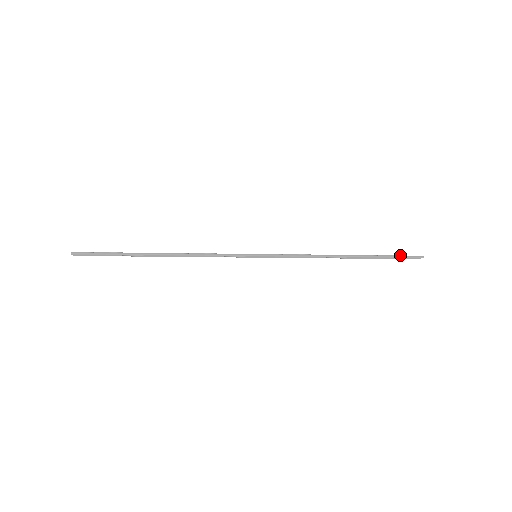
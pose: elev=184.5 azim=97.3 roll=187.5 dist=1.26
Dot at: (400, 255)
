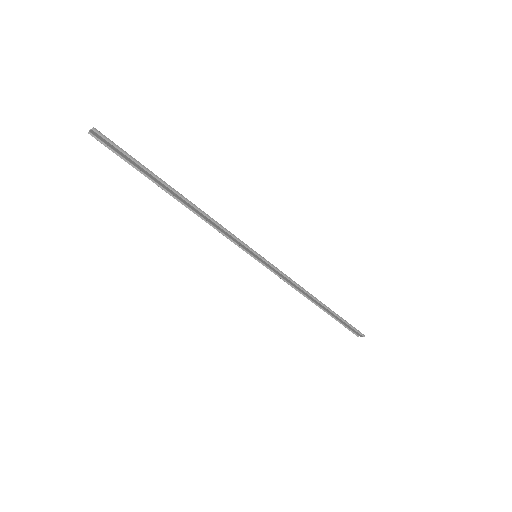
Dot at: occluded
